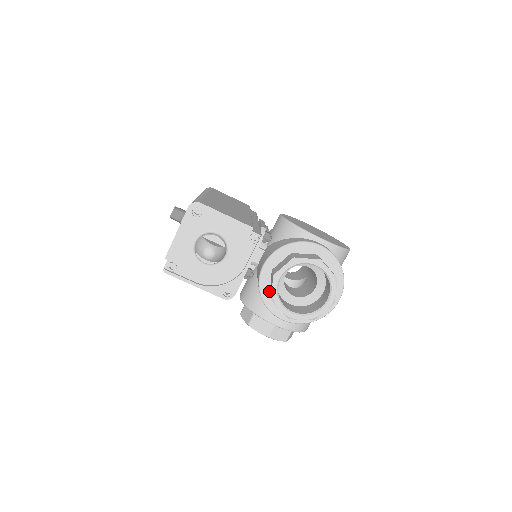
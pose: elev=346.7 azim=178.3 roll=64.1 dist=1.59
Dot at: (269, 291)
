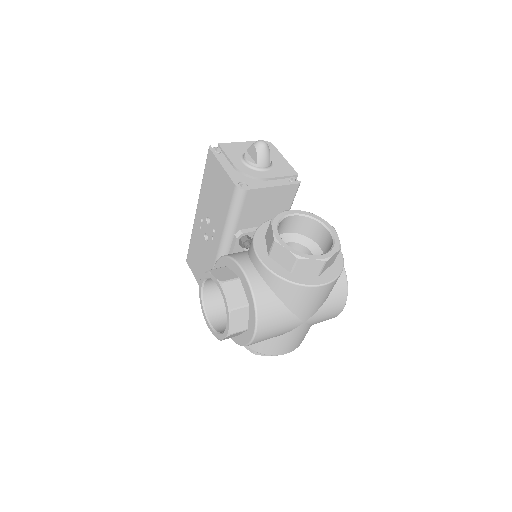
Dot at: occluded
